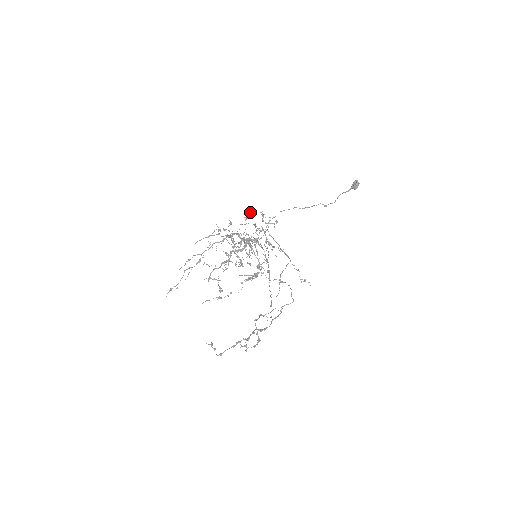
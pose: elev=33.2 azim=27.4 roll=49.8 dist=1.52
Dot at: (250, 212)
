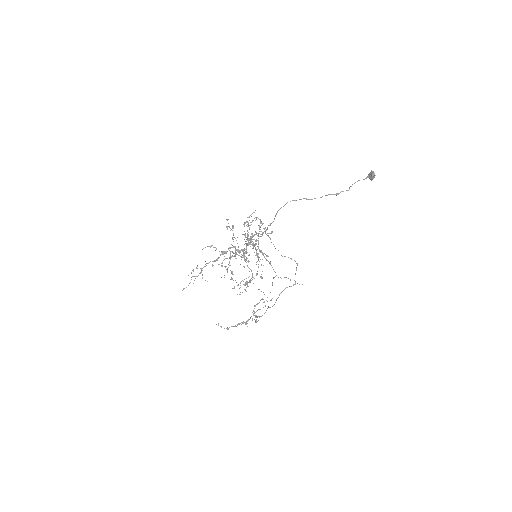
Dot at: (253, 212)
